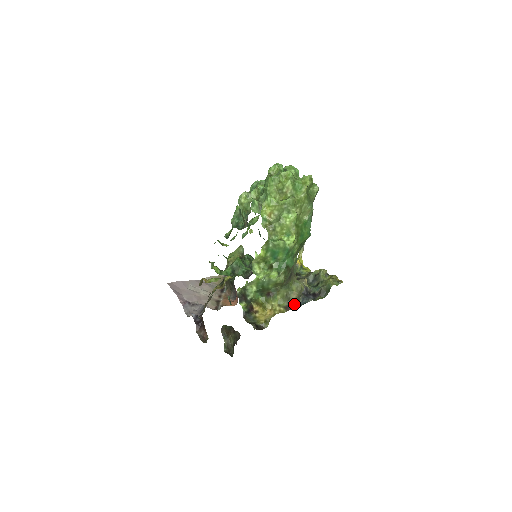
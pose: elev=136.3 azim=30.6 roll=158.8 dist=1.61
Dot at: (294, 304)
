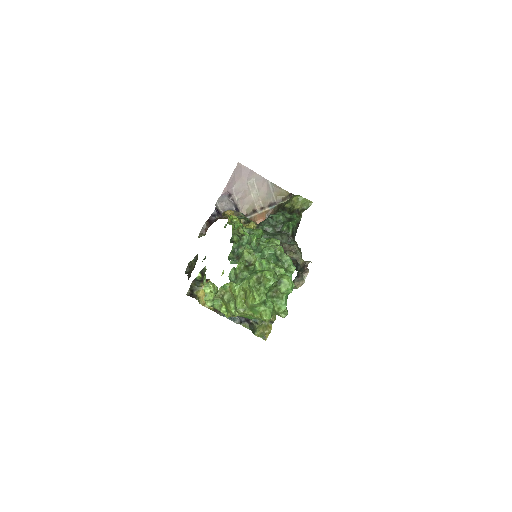
Dot at: (222, 314)
